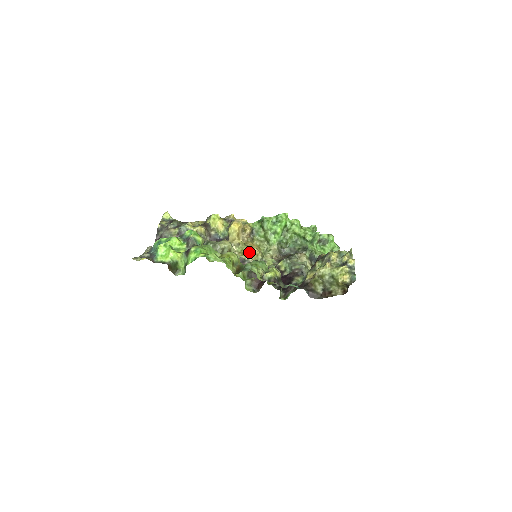
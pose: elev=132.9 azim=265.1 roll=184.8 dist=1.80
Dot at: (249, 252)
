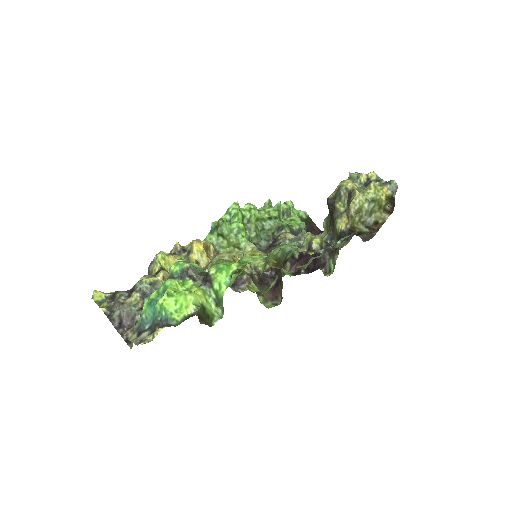
Dot at: occluded
